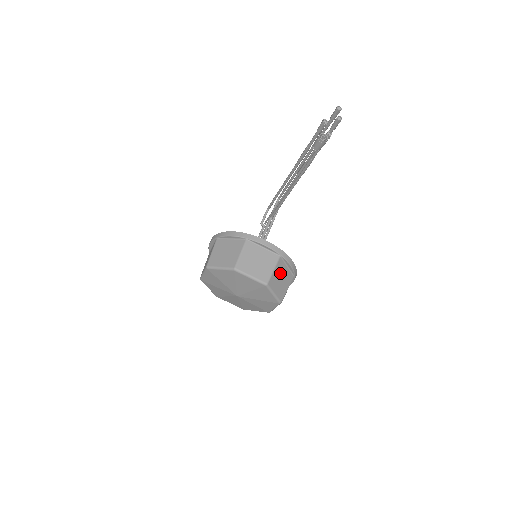
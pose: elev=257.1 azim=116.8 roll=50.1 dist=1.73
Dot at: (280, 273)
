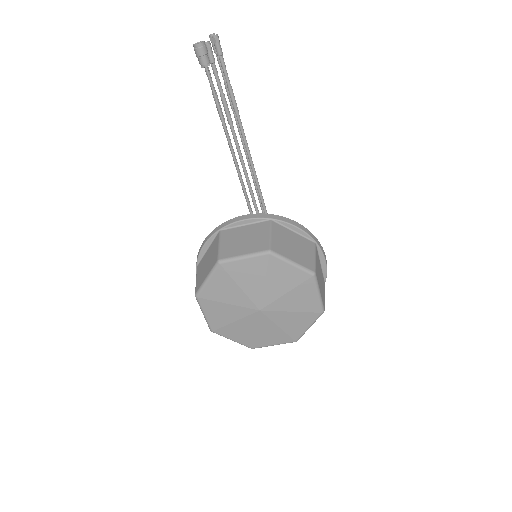
Dot at: (285, 239)
